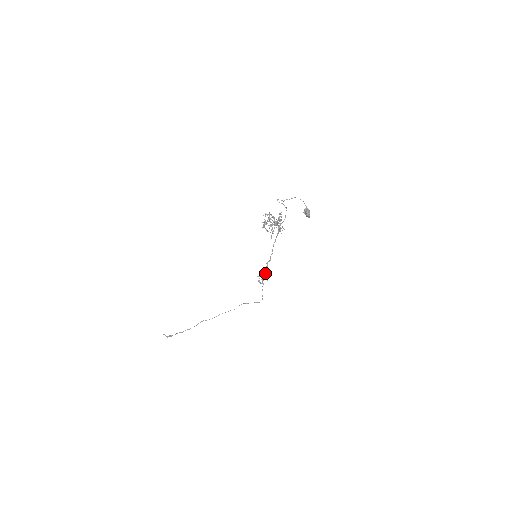
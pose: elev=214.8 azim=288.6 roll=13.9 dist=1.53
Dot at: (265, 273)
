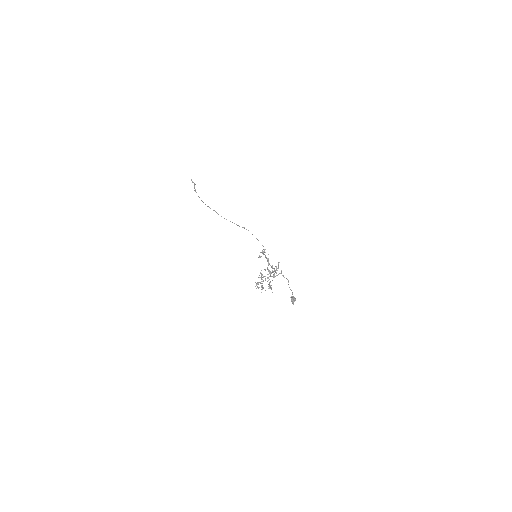
Dot at: (265, 255)
